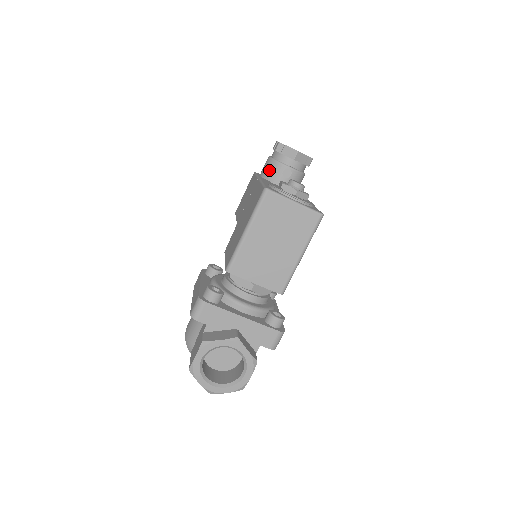
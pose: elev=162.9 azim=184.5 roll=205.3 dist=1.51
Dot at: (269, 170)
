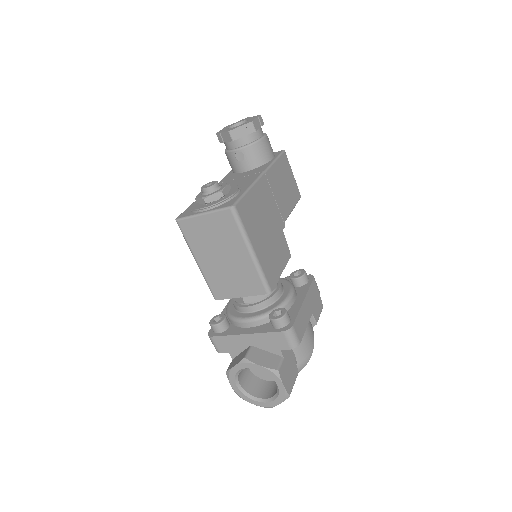
Dot at: (229, 163)
